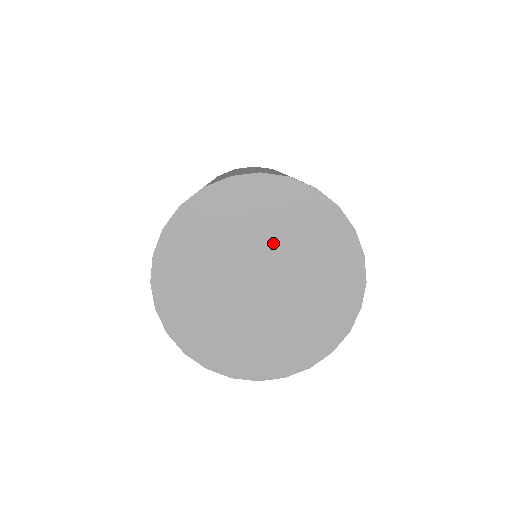
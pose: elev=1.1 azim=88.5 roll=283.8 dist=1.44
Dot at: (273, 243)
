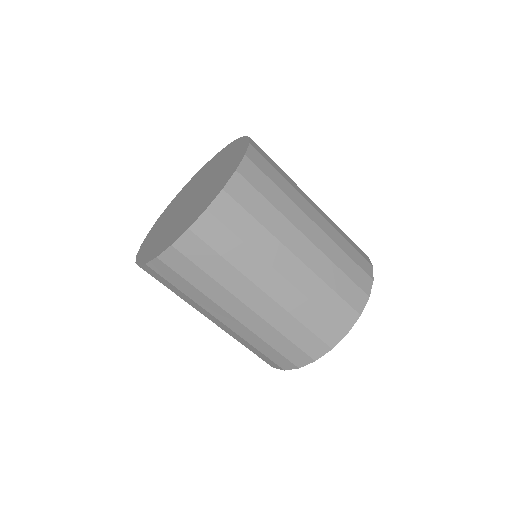
Dot at: (207, 176)
